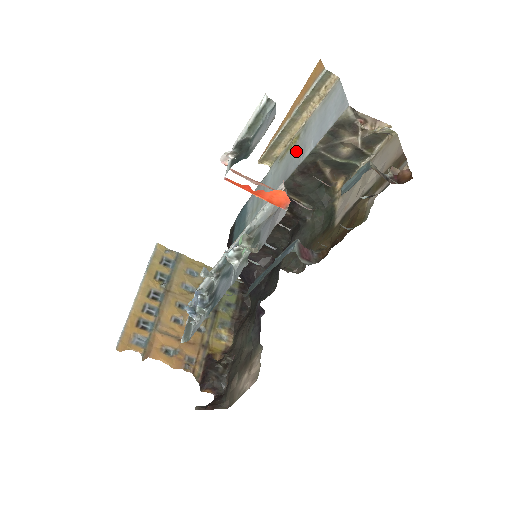
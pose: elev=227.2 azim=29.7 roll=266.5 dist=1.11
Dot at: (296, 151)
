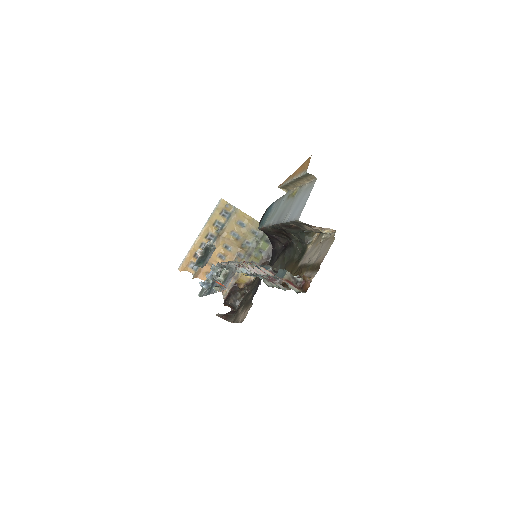
Dot at: (289, 206)
